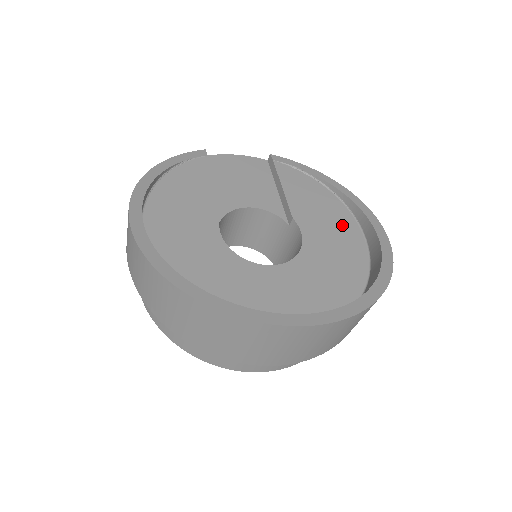
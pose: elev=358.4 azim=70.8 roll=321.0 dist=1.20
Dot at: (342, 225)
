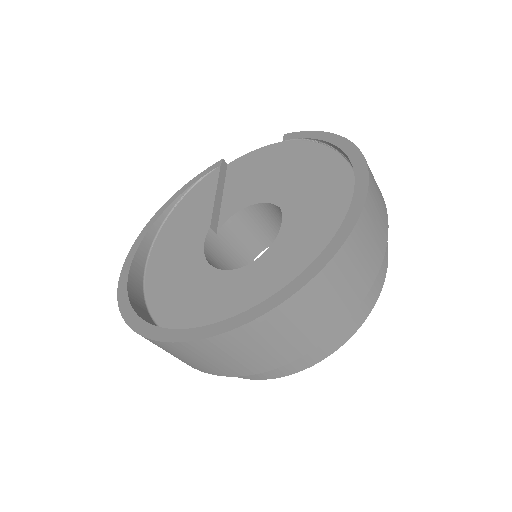
Dot at: (336, 194)
